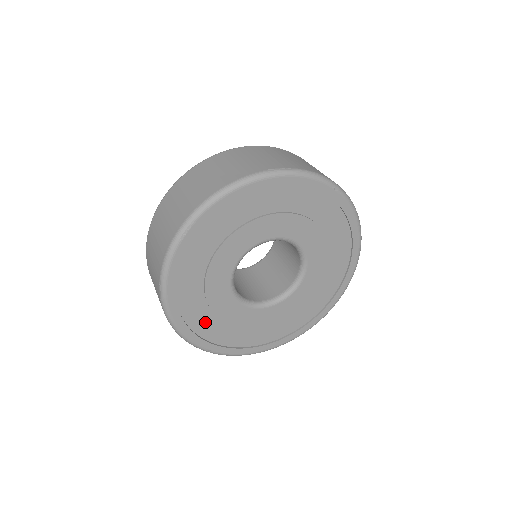
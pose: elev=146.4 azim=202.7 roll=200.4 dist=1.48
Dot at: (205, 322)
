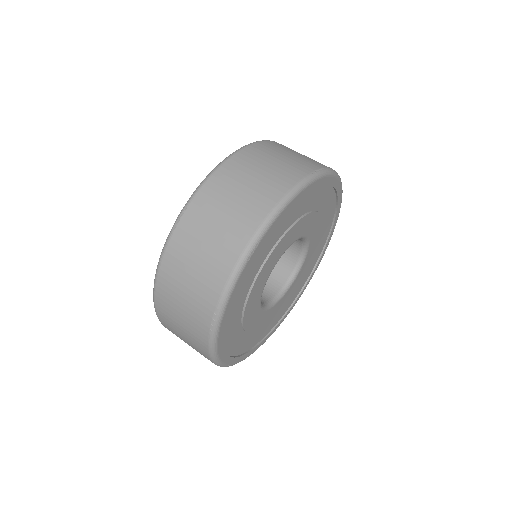
Dot at: (234, 338)
